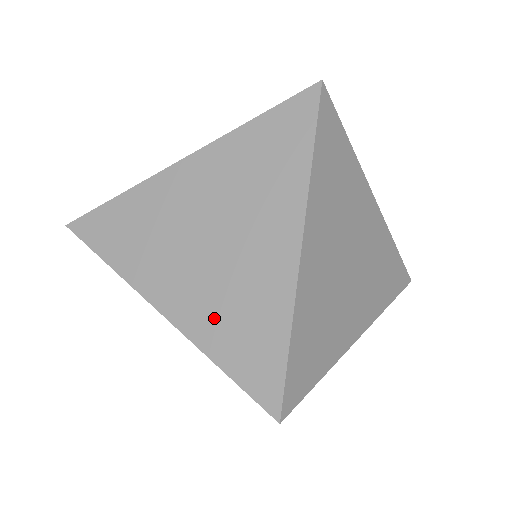
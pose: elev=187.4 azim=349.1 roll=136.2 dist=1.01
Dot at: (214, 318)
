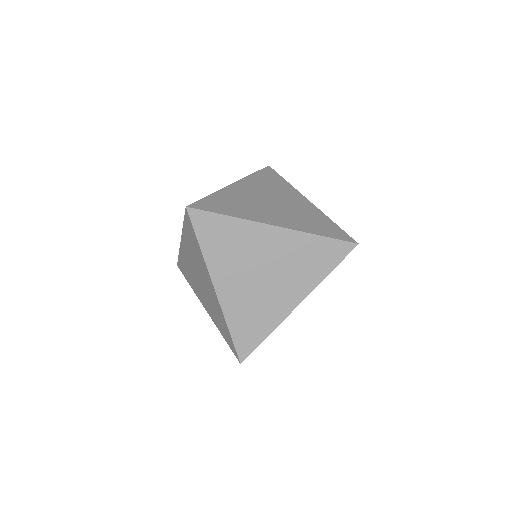
Dot at: (214, 316)
